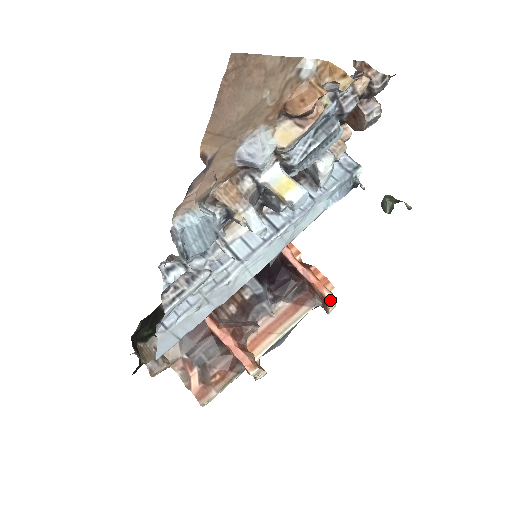
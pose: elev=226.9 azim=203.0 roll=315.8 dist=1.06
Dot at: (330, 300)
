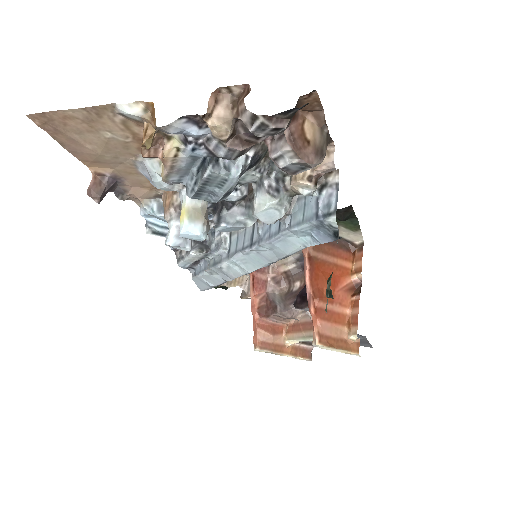
Dot at: (314, 343)
